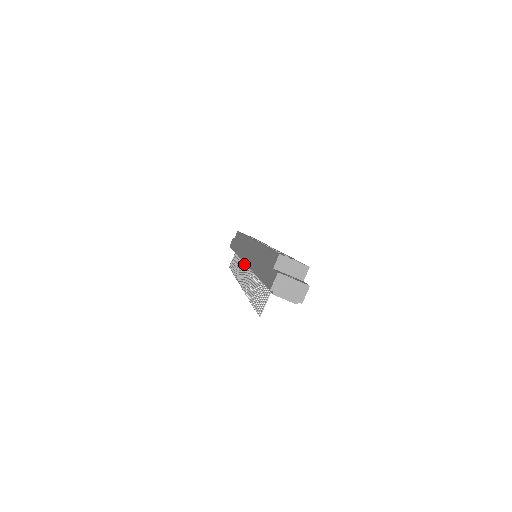
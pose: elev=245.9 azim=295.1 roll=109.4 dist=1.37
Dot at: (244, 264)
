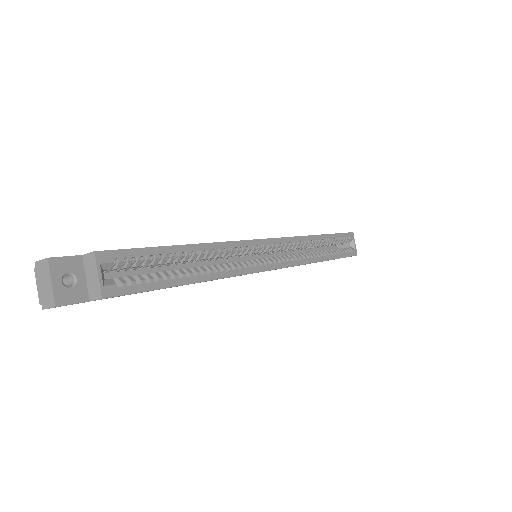
Dot at: occluded
